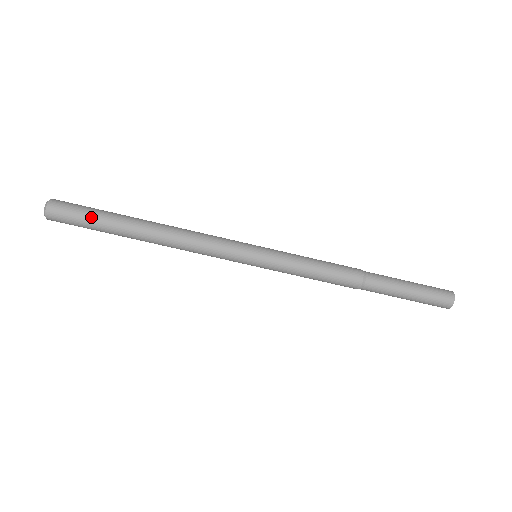
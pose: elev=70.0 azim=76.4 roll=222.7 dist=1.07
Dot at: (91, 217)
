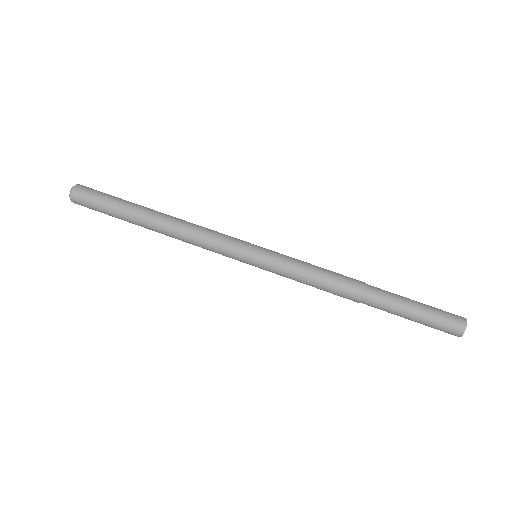
Dot at: (110, 199)
